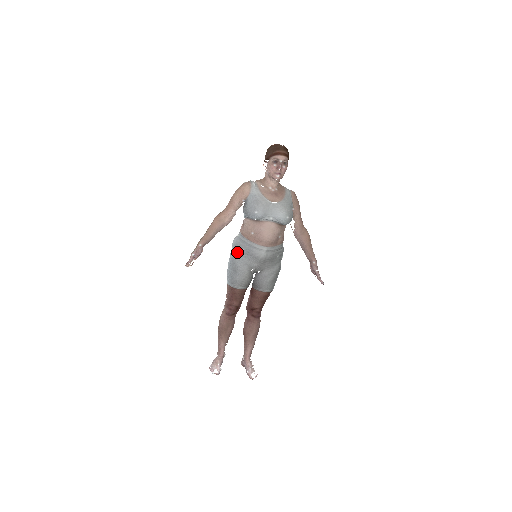
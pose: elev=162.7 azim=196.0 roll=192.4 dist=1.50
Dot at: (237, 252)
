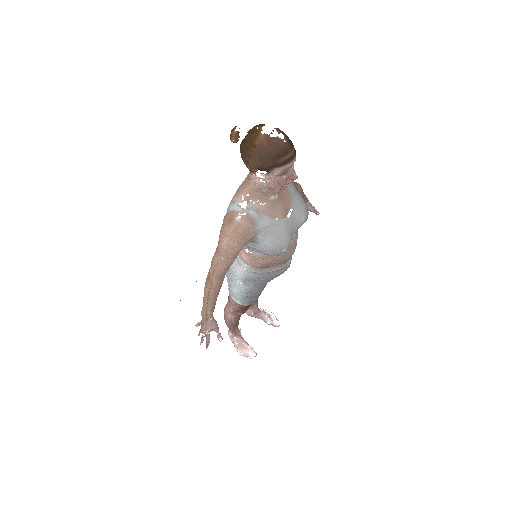
Dot at: (253, 285)
